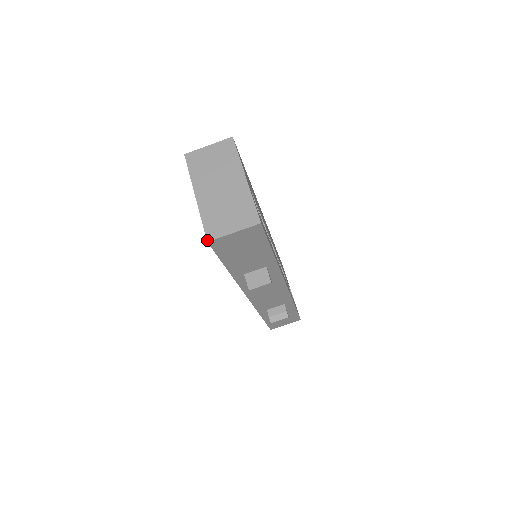
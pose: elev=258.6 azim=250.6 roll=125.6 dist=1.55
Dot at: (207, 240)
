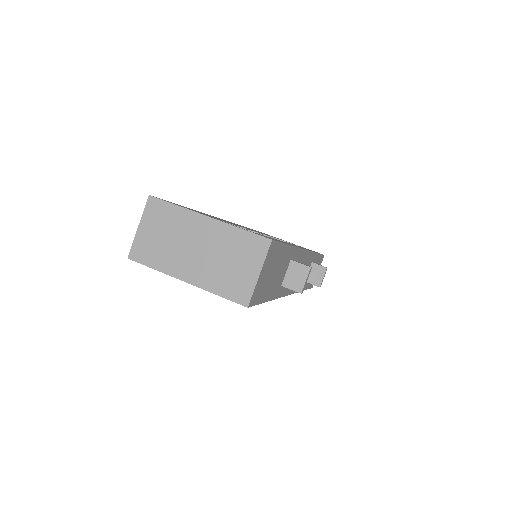
Dot at: (245, 306)
